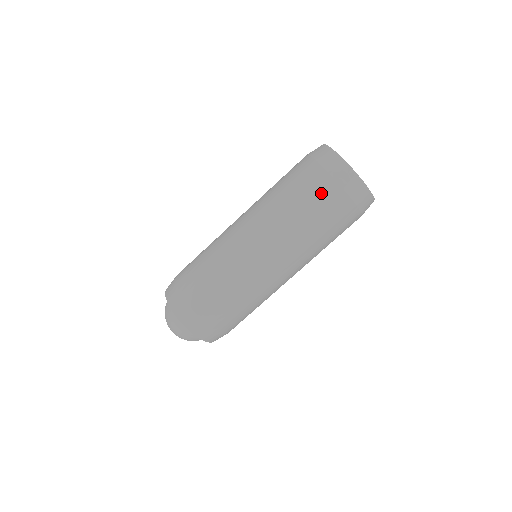
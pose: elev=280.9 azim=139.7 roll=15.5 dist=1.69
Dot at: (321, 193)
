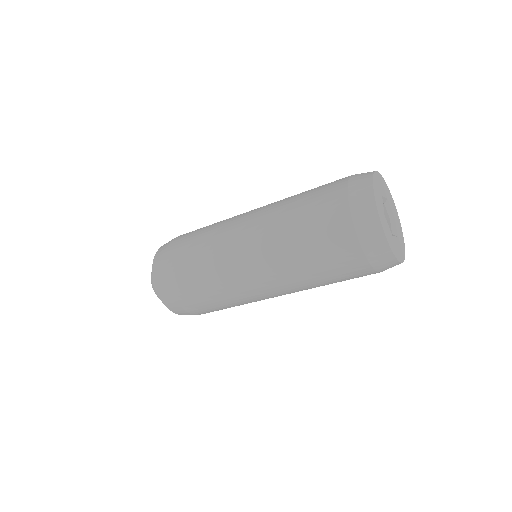
Dot at: (341, 256)
